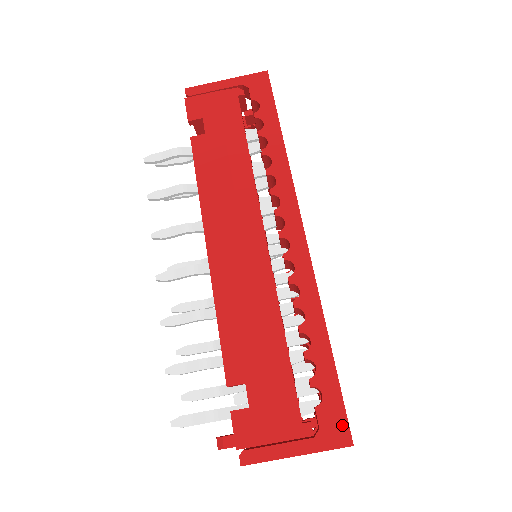
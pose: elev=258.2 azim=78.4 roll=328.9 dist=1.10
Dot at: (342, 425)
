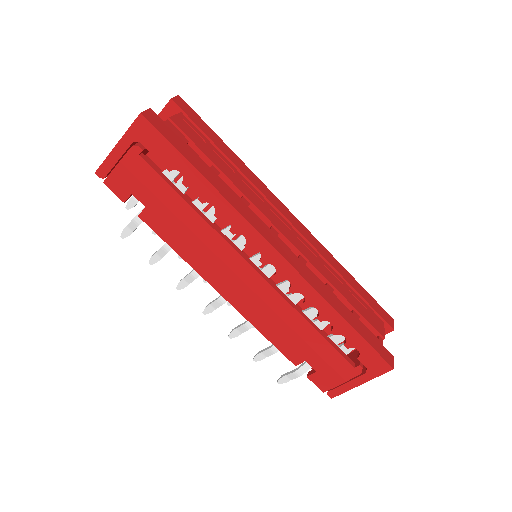
Dot at: (380, 362)
